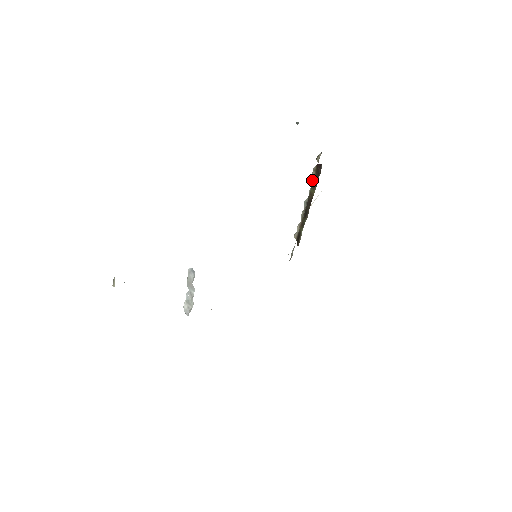
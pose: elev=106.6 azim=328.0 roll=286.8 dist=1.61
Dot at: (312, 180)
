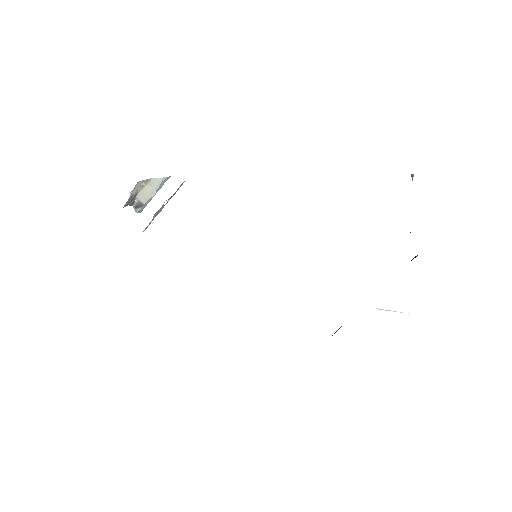
Dot at: occluded
